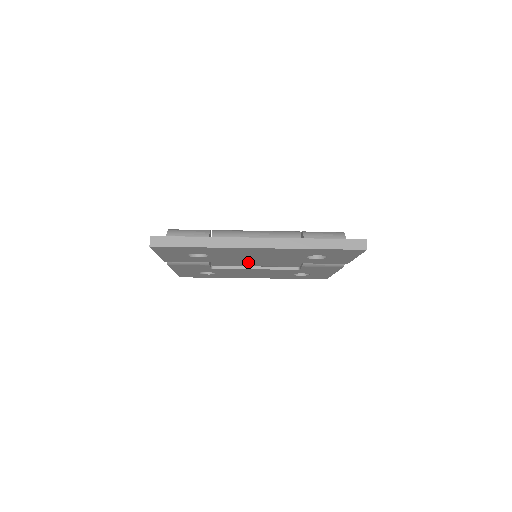
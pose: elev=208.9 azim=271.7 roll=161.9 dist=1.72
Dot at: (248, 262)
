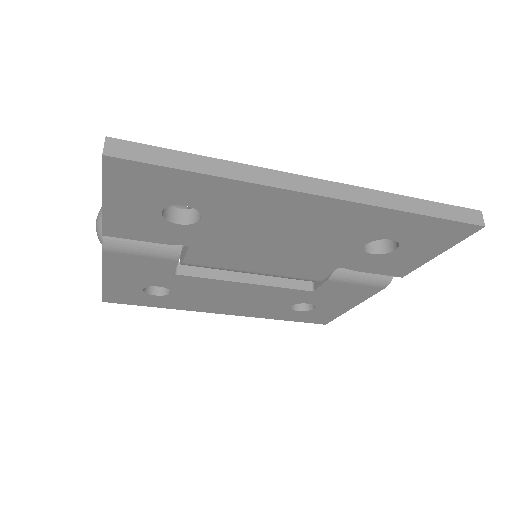
Dot at: (253, 255)
